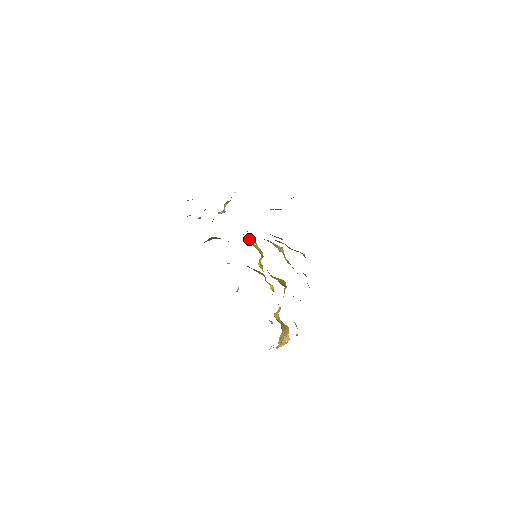
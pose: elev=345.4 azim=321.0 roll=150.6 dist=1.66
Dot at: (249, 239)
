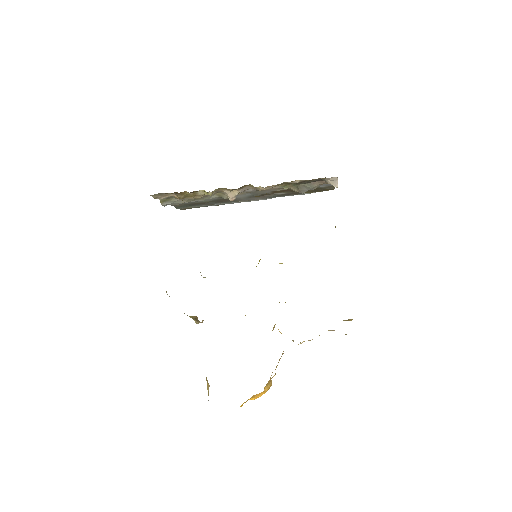
Dot at: occluded
